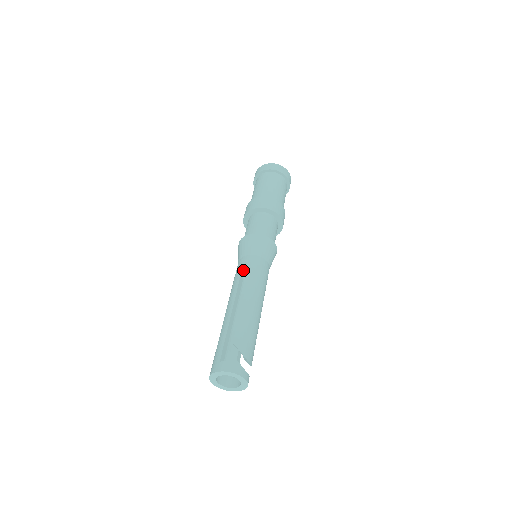
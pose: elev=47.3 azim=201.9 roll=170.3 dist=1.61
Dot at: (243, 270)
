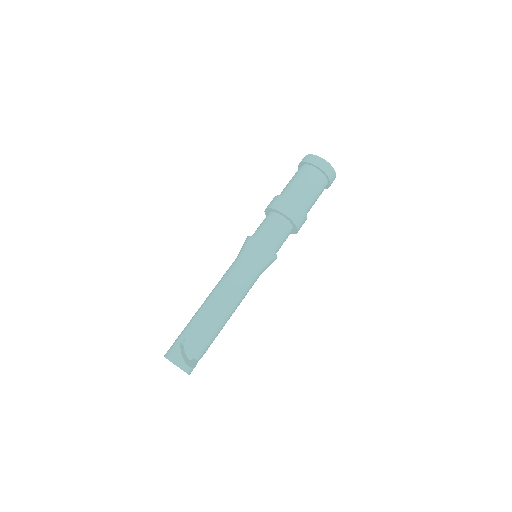
Dot at: (229, 272)
